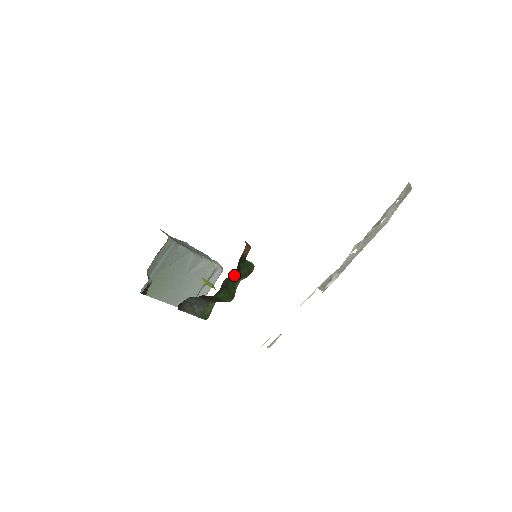
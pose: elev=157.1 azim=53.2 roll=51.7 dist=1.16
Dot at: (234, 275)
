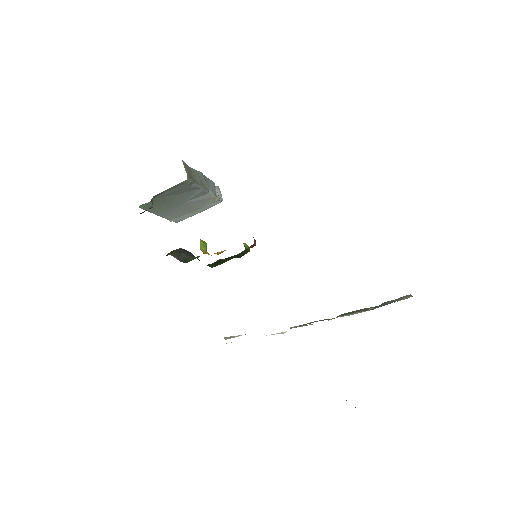
Dot at: (229, 257)
